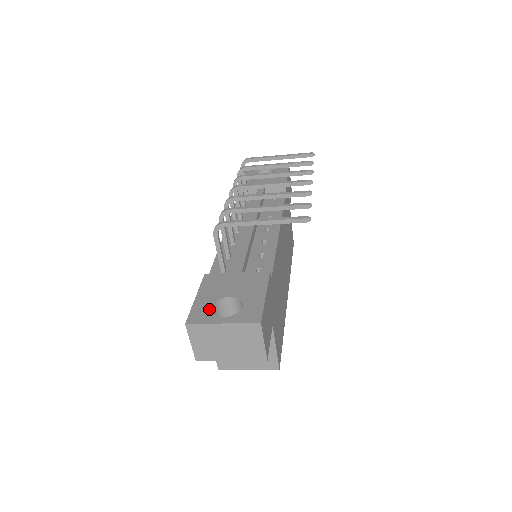
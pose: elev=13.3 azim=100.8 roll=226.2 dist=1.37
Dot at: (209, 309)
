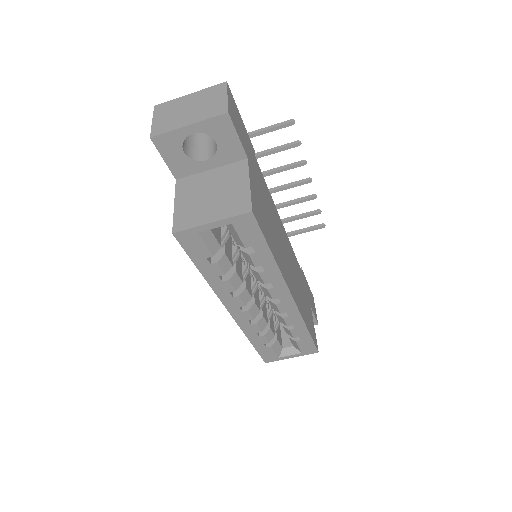
Dot at: occluded
